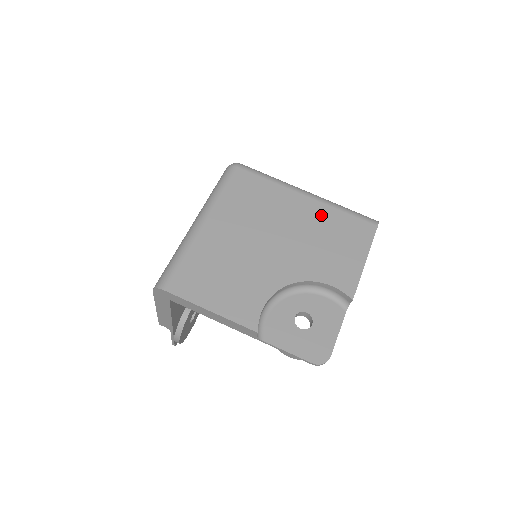
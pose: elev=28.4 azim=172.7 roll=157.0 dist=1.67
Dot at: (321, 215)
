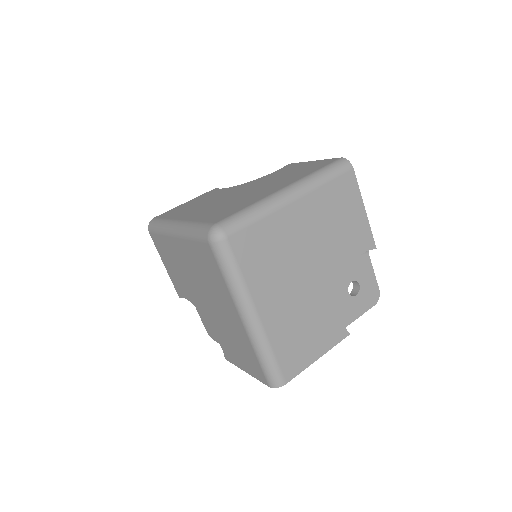
Dot at: (317, 206)
